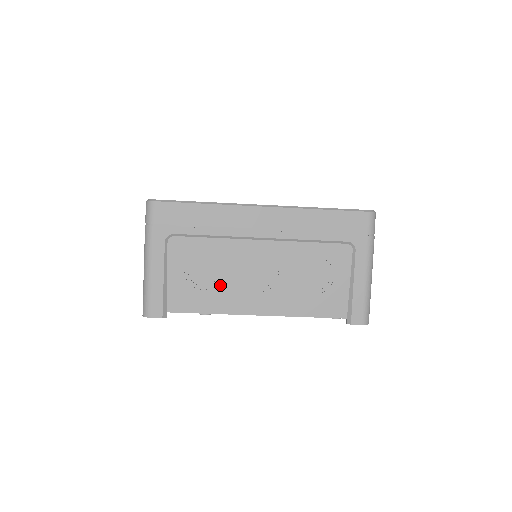
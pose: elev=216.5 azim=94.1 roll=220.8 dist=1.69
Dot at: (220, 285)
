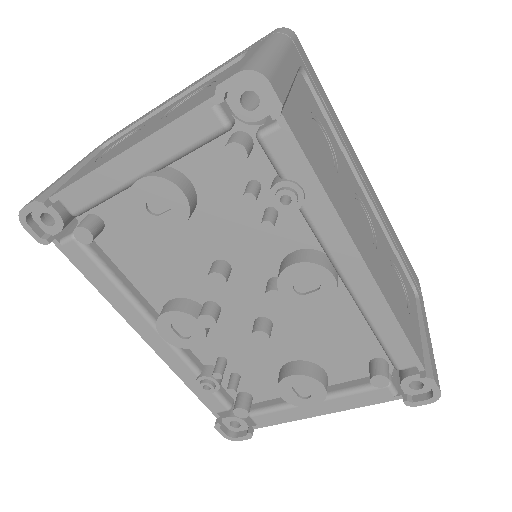
Dot at: (335, 178)
